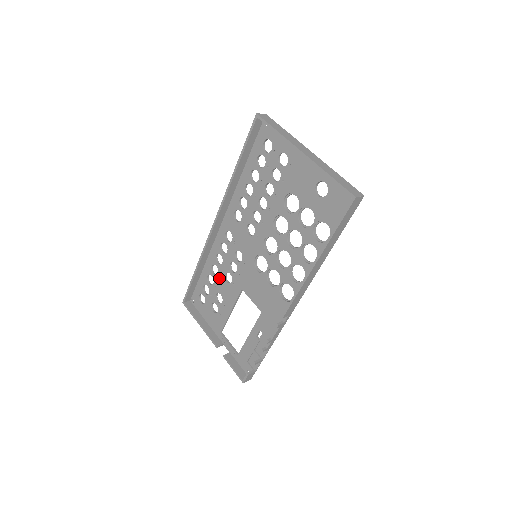
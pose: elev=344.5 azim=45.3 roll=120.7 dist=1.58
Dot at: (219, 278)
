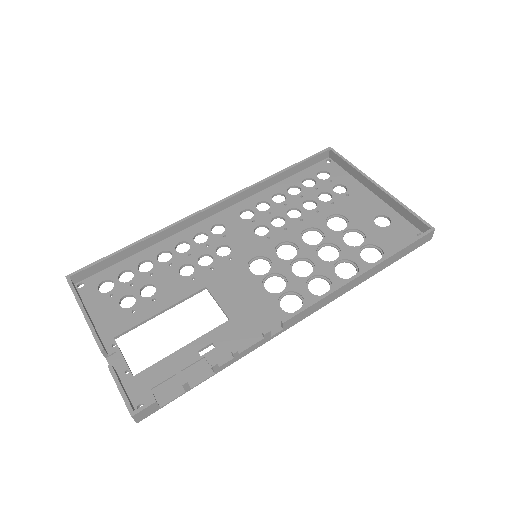
Dot at: (167, 267)
